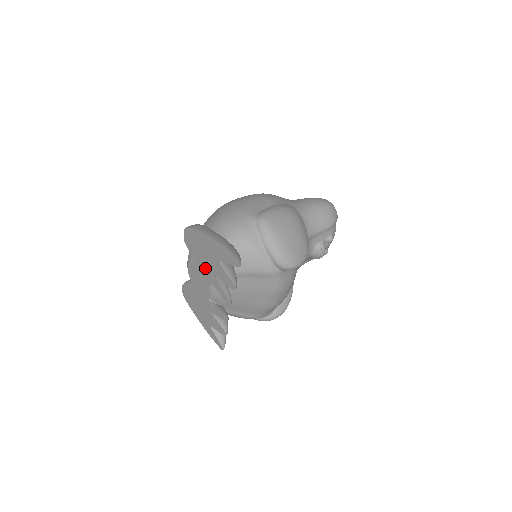
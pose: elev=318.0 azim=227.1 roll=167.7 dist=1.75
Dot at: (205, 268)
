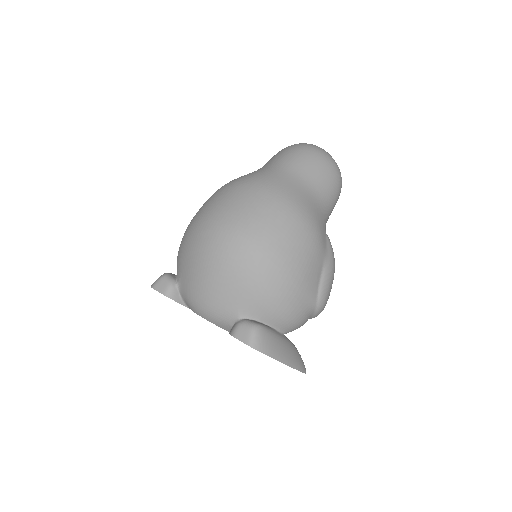
Dot at: occluded
